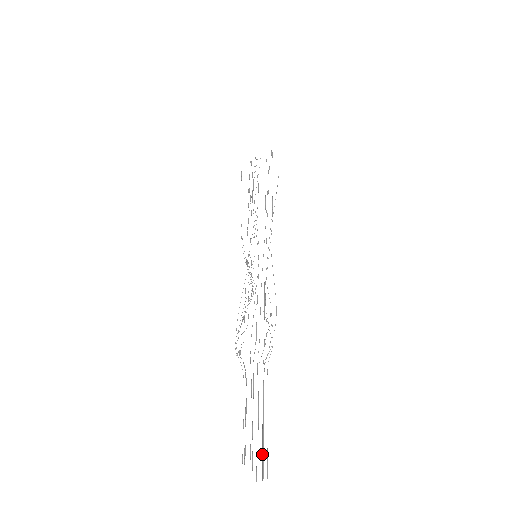
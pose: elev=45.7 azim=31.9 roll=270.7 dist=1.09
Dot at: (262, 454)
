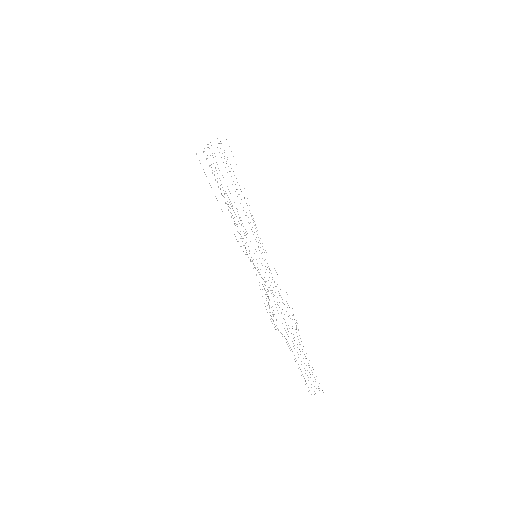
Dot at: occluded
